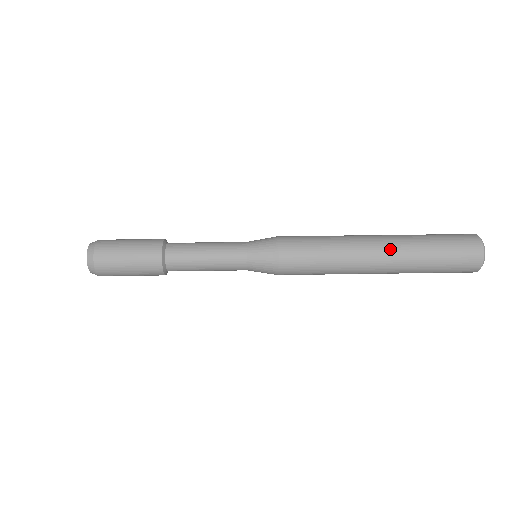
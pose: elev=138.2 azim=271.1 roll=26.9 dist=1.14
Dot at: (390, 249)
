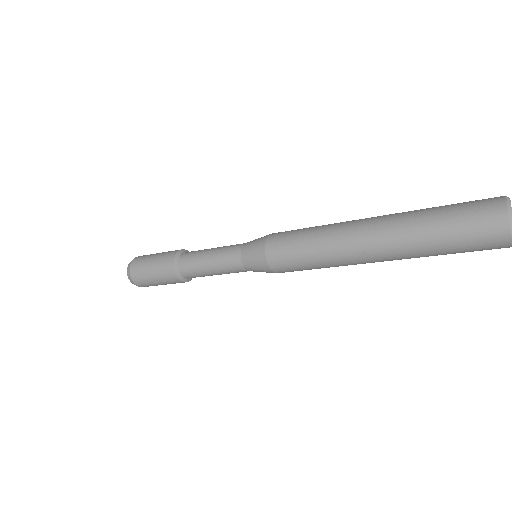
Dot at: occluded
